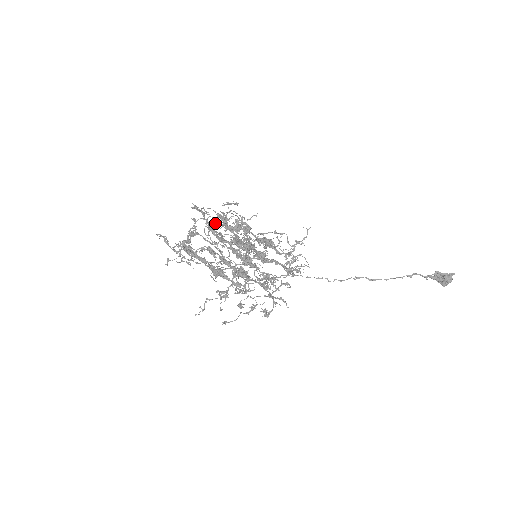
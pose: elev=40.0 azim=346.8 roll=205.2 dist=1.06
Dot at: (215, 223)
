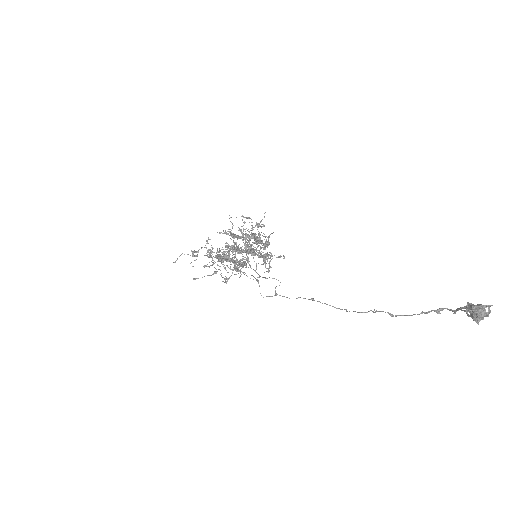
Dot at: (248, 240)
